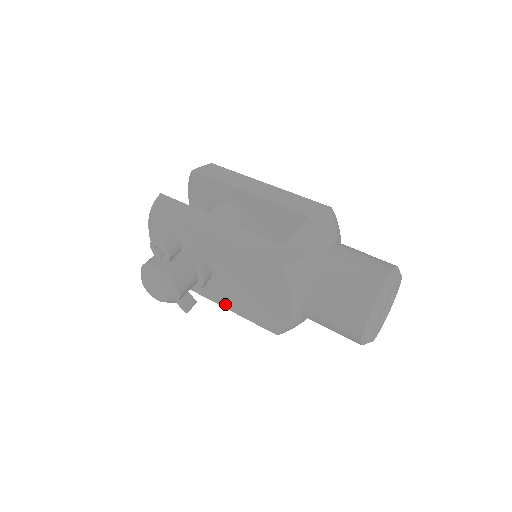
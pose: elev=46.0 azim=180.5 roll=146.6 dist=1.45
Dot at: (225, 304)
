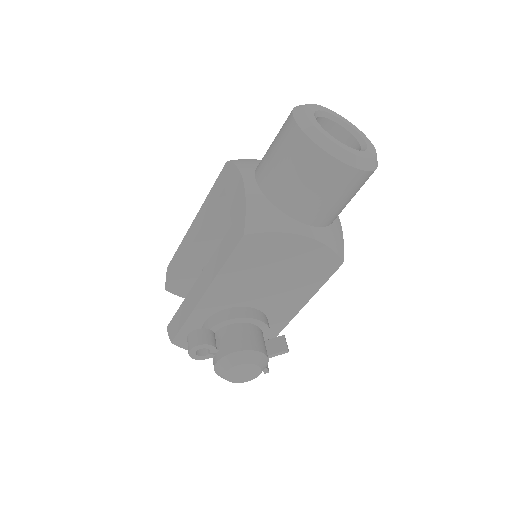
Dot at: (297, 307)
